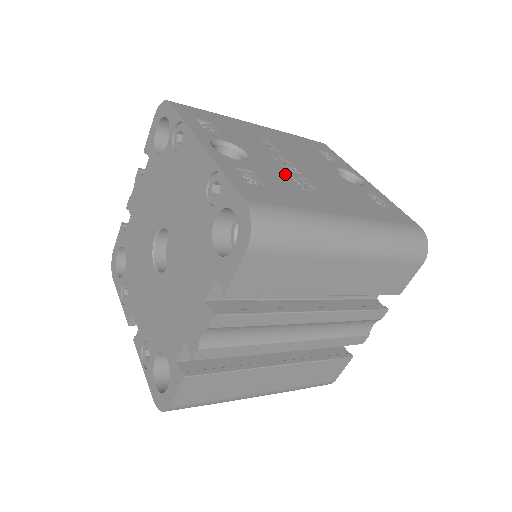
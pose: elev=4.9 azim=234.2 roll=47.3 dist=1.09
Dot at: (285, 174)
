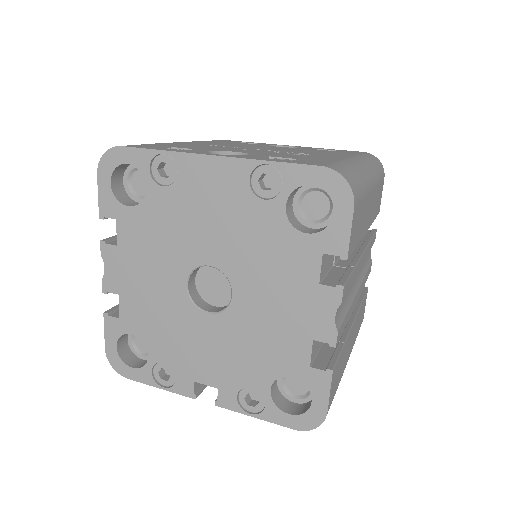
Dot at: (277, 153)
